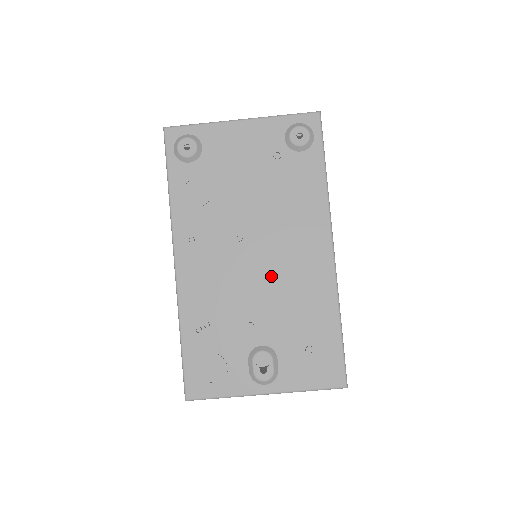
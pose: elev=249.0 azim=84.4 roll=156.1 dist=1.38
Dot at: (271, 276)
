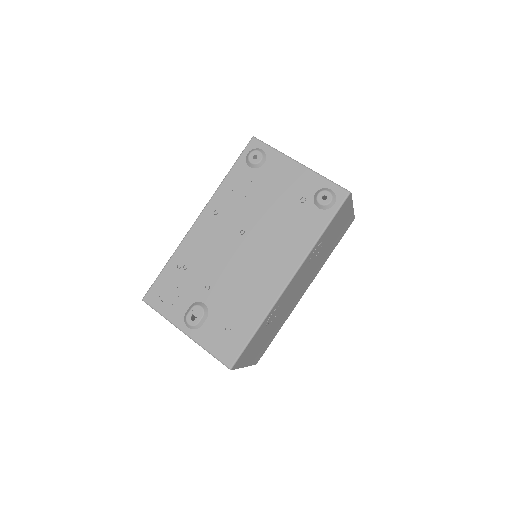
Dot at: (241, 268)
